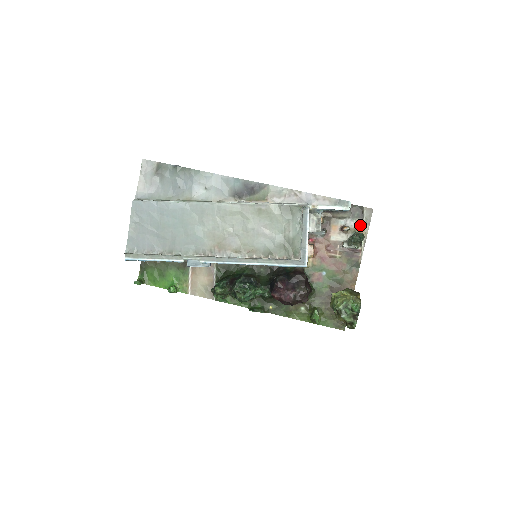
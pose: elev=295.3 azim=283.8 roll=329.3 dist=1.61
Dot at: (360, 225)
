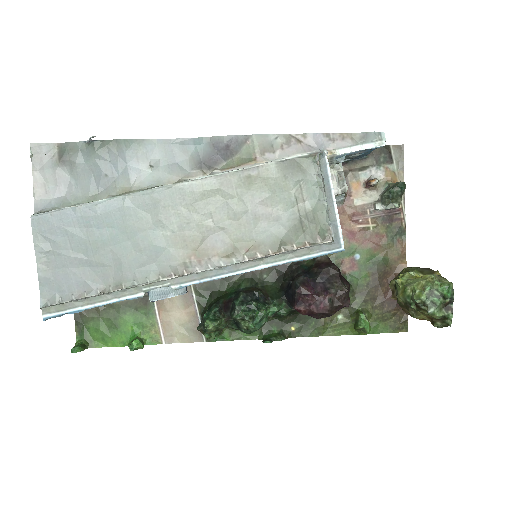
Dot at: (391, 172)
